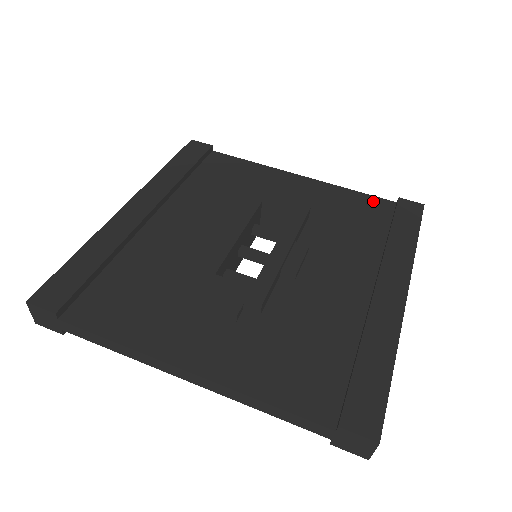
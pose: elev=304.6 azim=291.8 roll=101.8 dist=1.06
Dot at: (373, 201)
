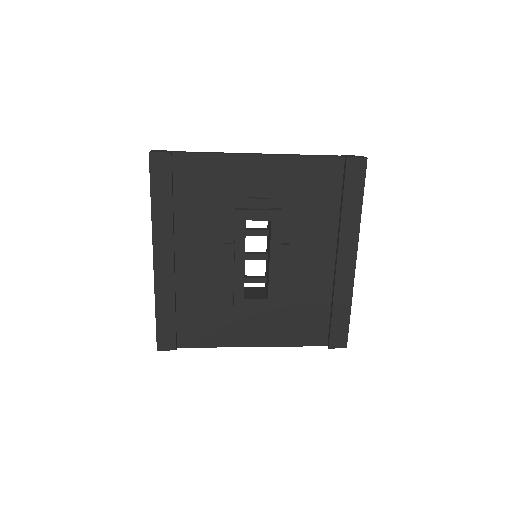
Dot at: occluded
